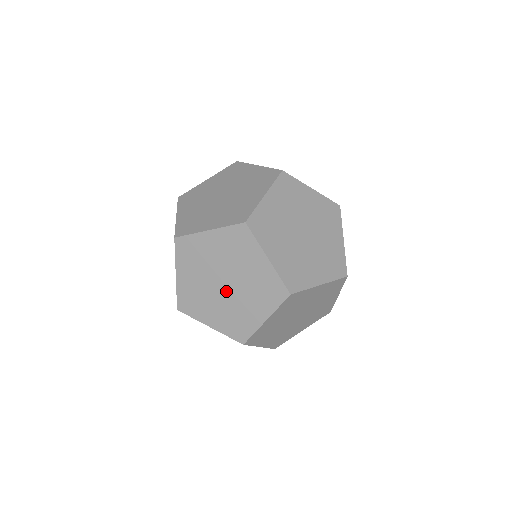
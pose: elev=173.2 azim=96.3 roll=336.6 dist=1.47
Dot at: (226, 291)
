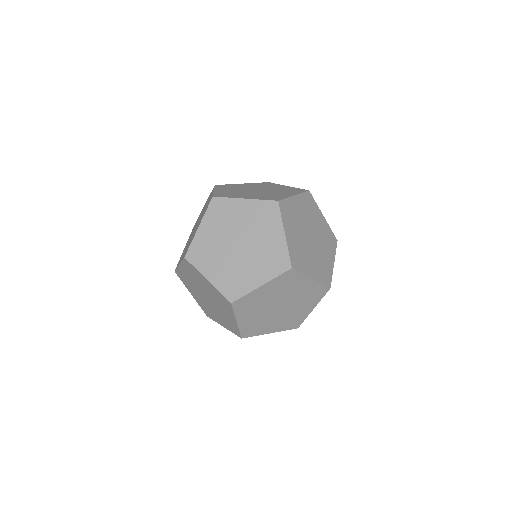
Dot at: (211, 303)
